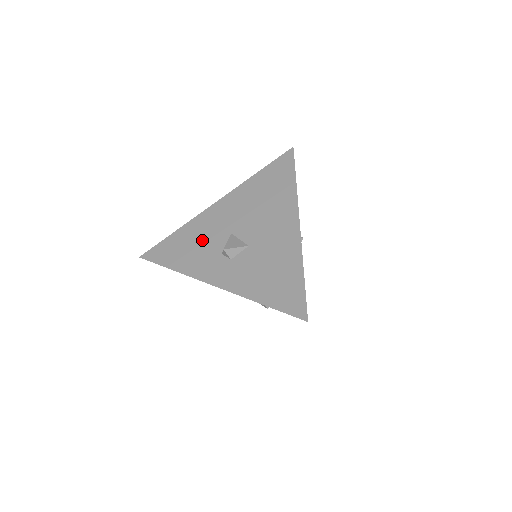
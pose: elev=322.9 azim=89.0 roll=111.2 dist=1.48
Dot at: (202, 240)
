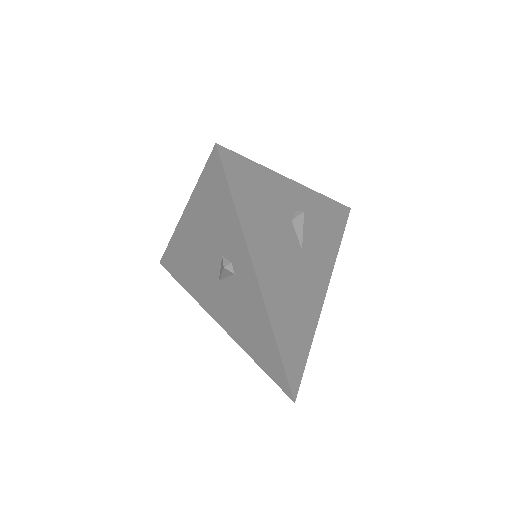
Dot at: occluded
